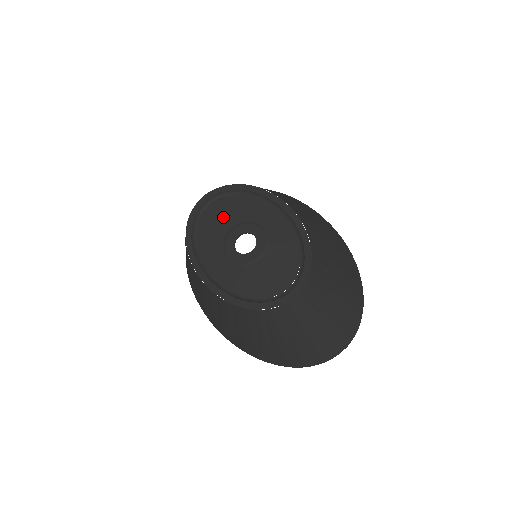
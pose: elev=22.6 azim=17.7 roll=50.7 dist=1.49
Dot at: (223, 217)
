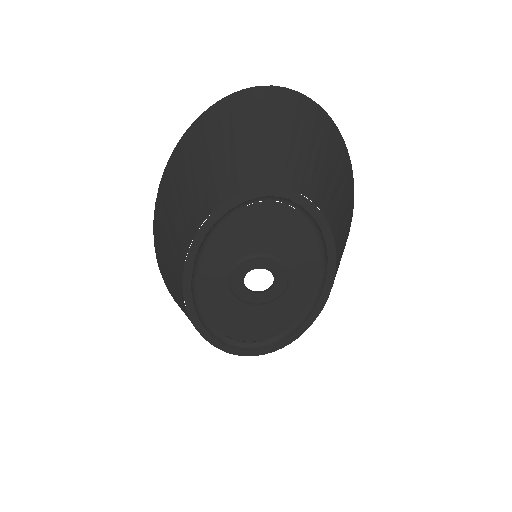
Dot at: (272, 232)
